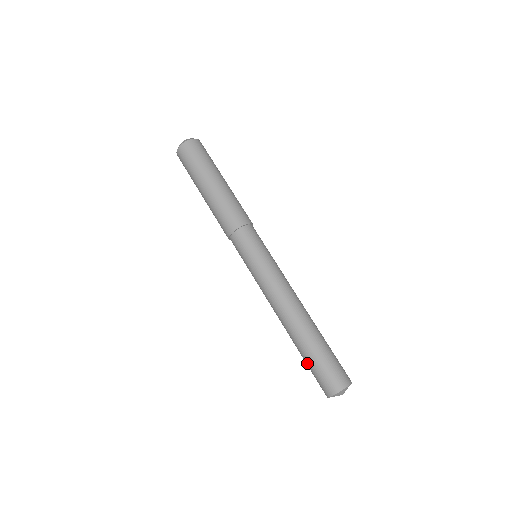
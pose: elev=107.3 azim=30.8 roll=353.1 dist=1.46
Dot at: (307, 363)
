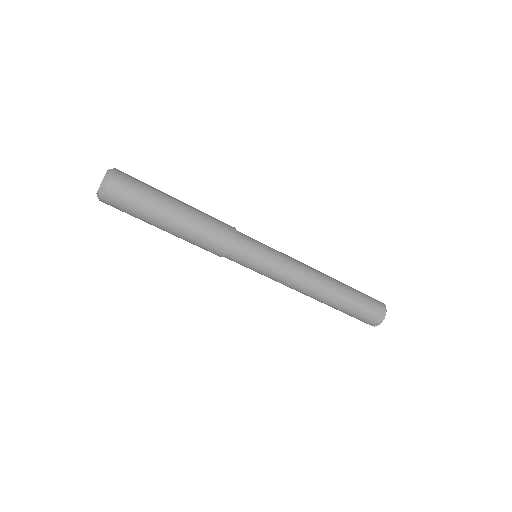
Dot at: occluded
